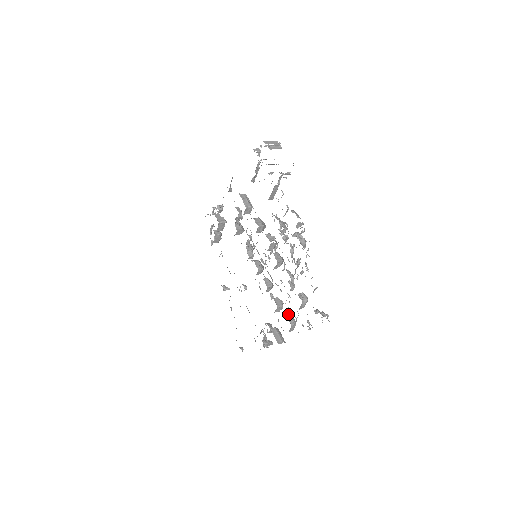
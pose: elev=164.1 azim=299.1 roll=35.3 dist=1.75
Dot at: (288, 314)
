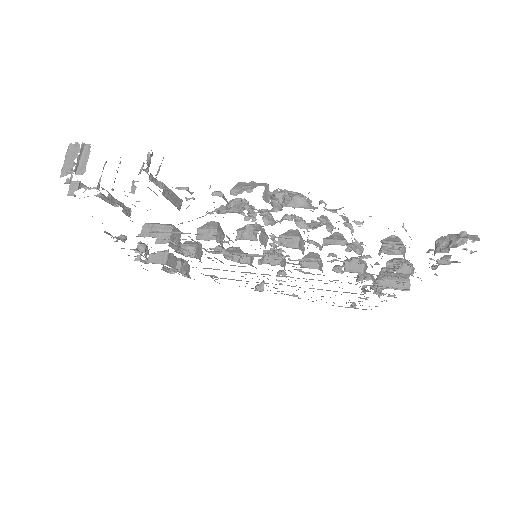
Dot at: (386, 266)
